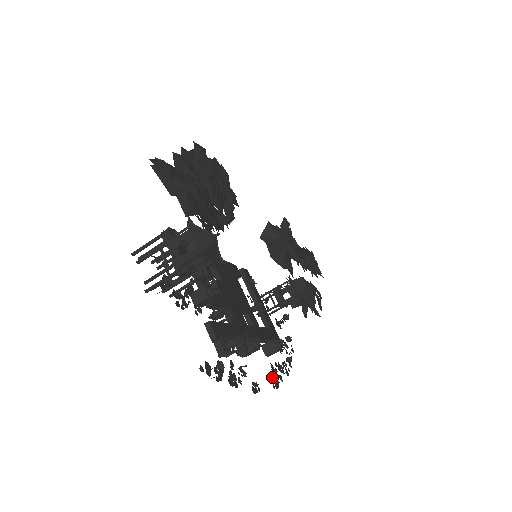
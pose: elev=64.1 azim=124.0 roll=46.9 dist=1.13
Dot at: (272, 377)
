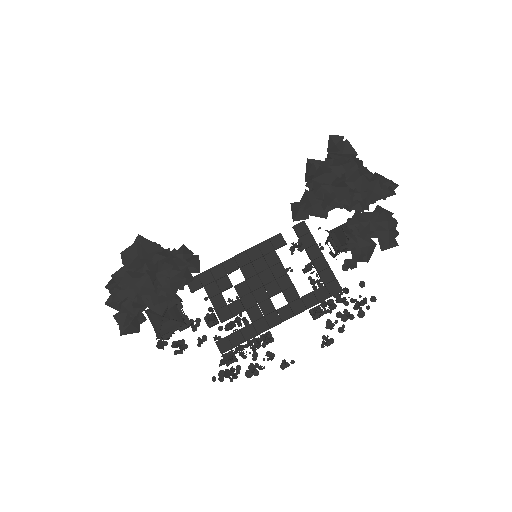
Dot at: (324, 336)
